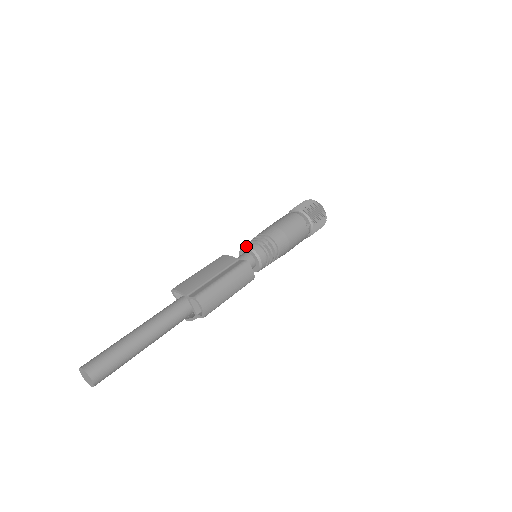
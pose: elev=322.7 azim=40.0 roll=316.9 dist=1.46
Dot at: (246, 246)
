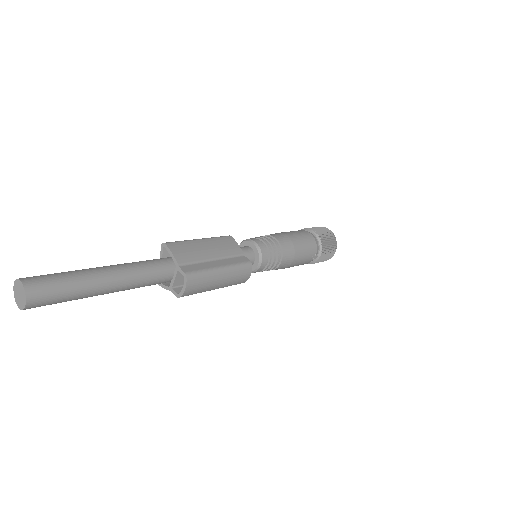
Dot at: (256, 243)
